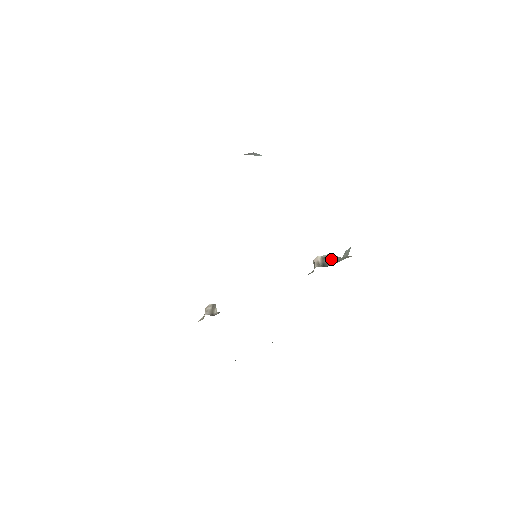
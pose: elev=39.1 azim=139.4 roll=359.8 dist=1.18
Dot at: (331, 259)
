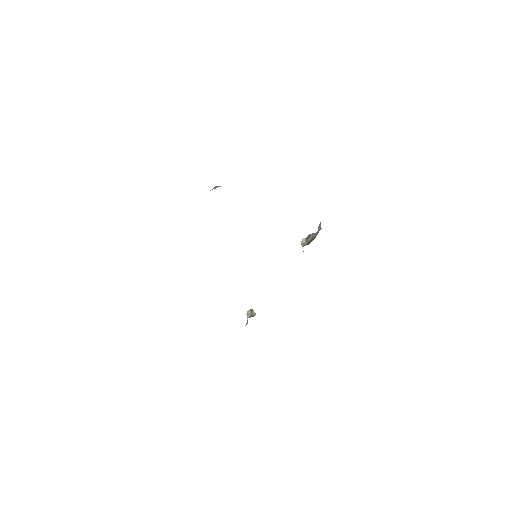
Dot at: (311, 237)
